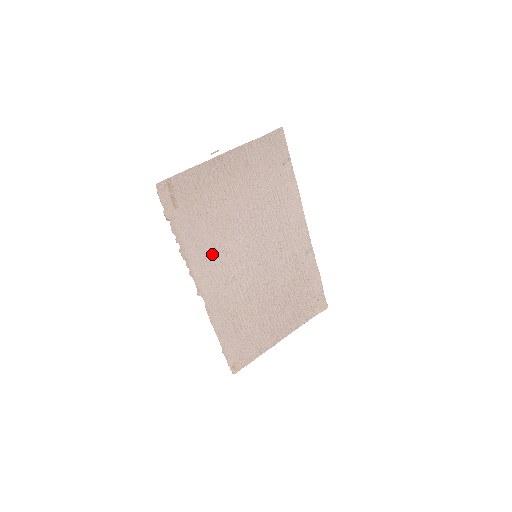
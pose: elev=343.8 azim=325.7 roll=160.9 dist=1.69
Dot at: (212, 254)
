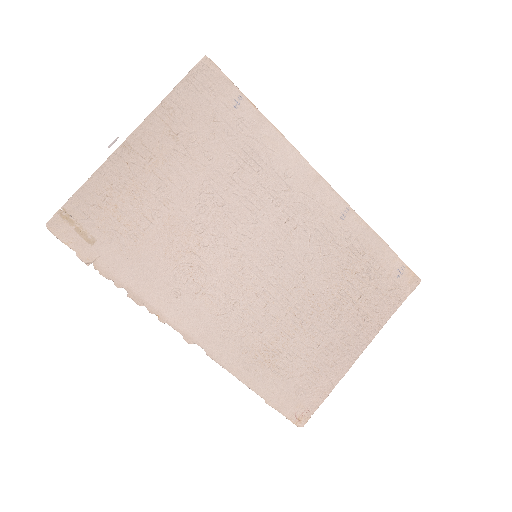
Dot at: (183, 281)
